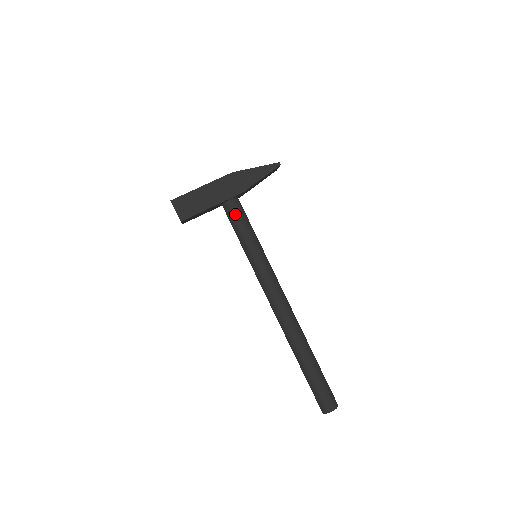
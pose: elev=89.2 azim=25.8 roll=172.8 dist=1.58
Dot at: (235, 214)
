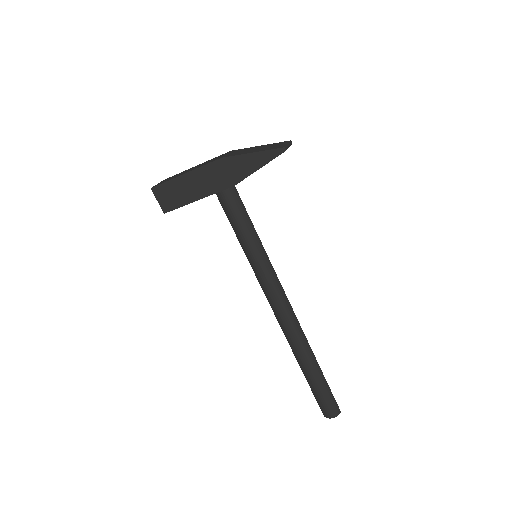
Dot at: (228, 208)
